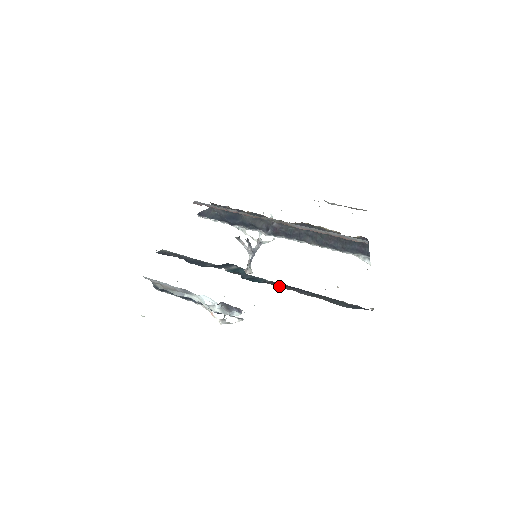
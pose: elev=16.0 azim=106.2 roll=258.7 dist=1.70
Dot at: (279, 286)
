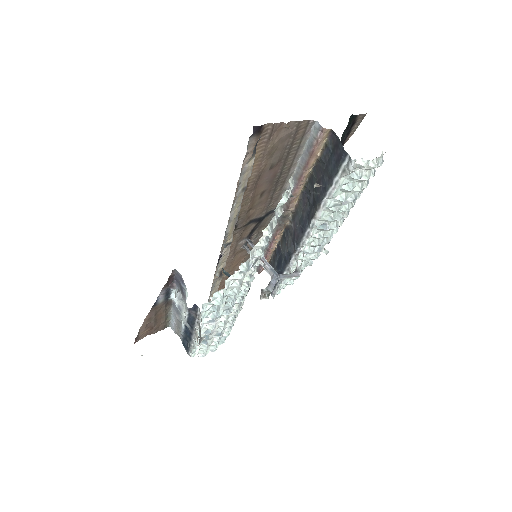
Dot at: occluded
